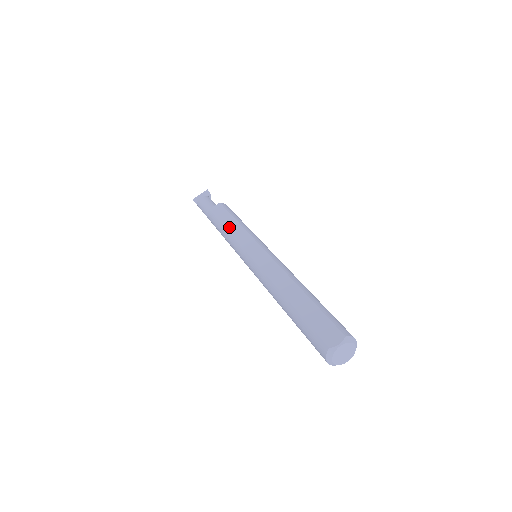
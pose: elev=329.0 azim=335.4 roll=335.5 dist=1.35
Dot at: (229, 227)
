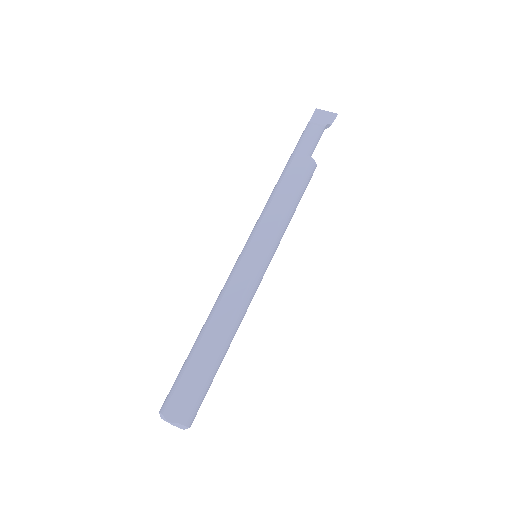
Dot at: (276, 201)
